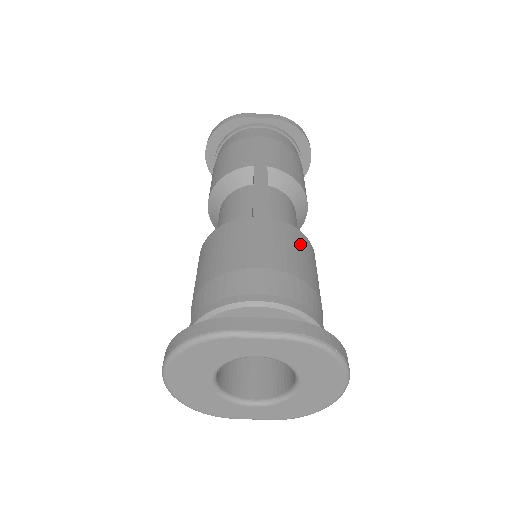
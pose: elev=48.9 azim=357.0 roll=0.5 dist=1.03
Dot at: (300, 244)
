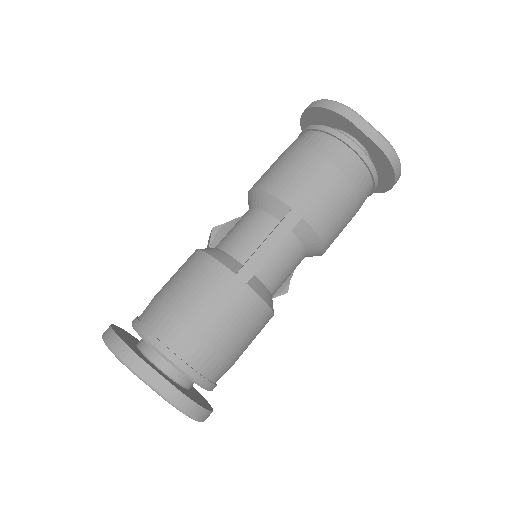
Dot at: (253, 318)
